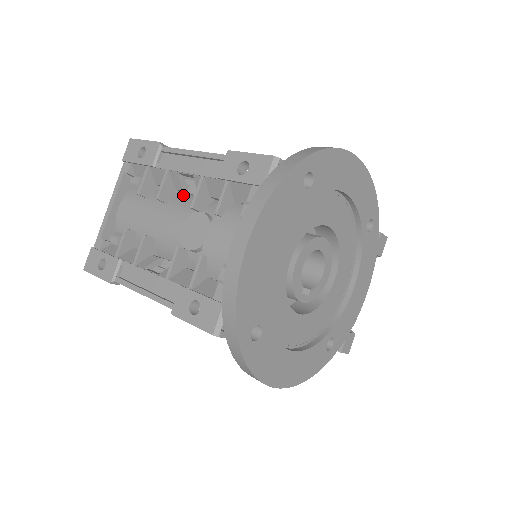
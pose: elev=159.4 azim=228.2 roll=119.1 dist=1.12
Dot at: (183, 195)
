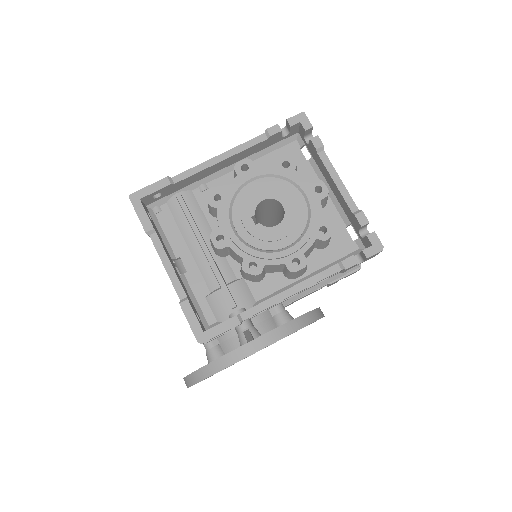
Dot at: occluded
